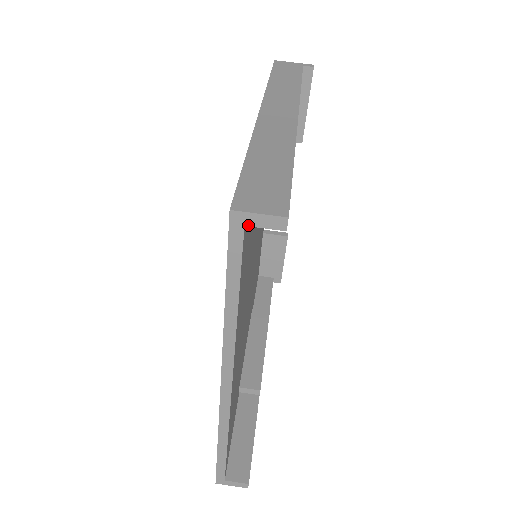
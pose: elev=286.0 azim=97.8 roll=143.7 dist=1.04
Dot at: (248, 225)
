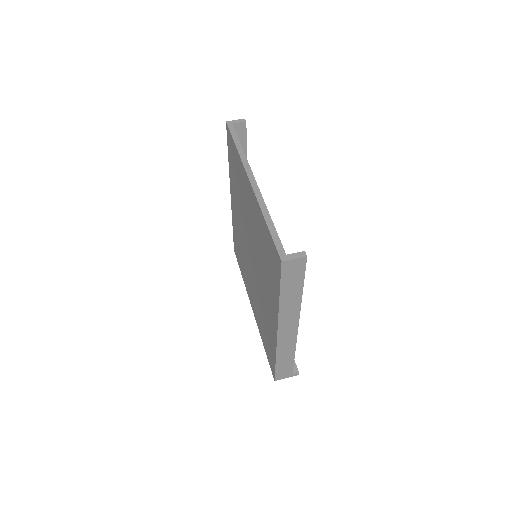
Dot at: (233, 123)
